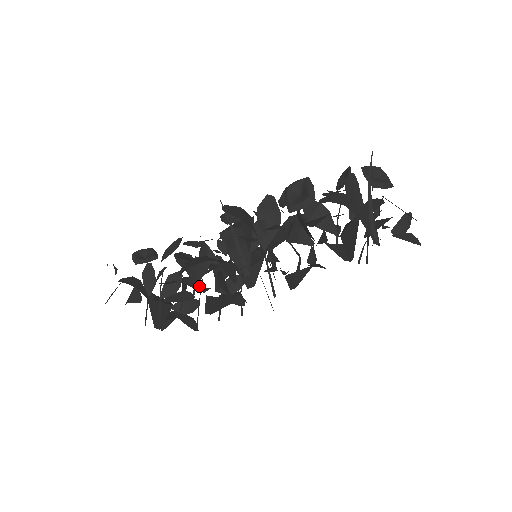
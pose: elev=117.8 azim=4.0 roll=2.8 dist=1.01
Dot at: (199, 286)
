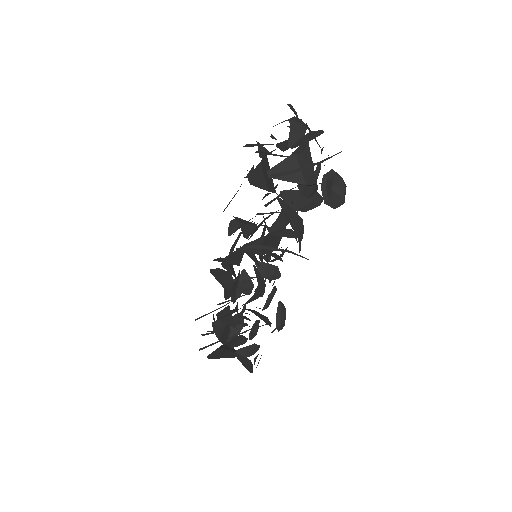
Dot at: (242, 316)
